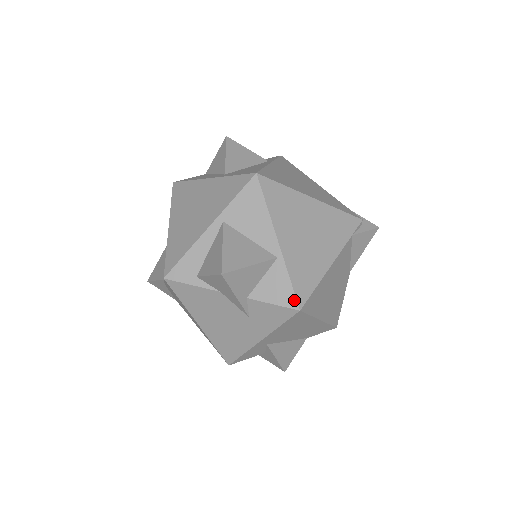
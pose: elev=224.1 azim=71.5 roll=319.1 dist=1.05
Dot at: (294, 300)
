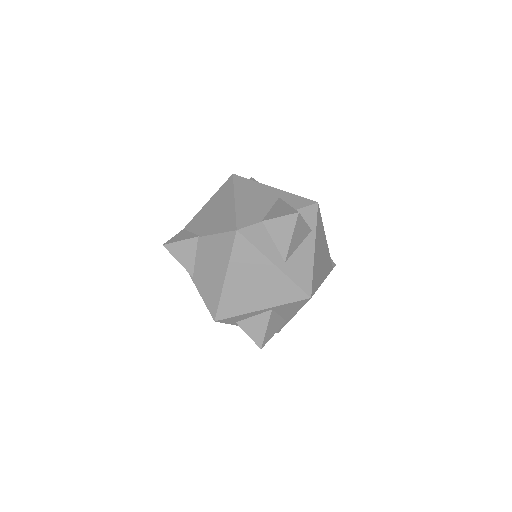
Dot at: (279, 331)
